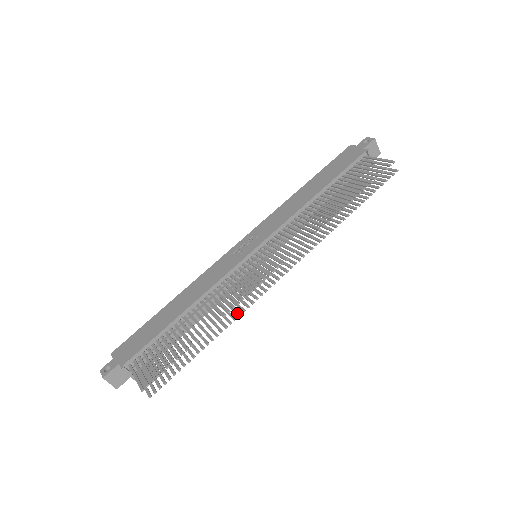
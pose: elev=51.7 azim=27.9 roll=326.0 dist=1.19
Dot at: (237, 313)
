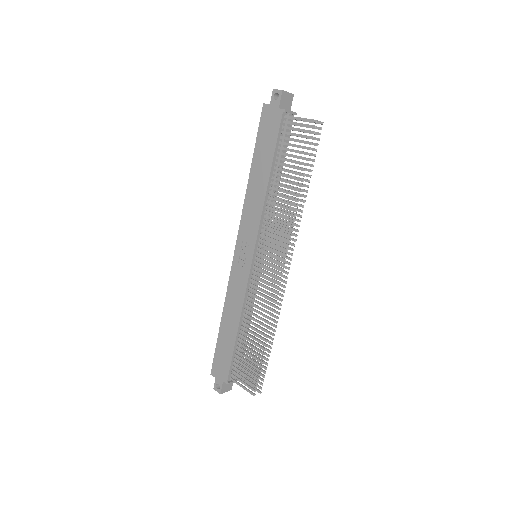
Dot at: (276, 313)
